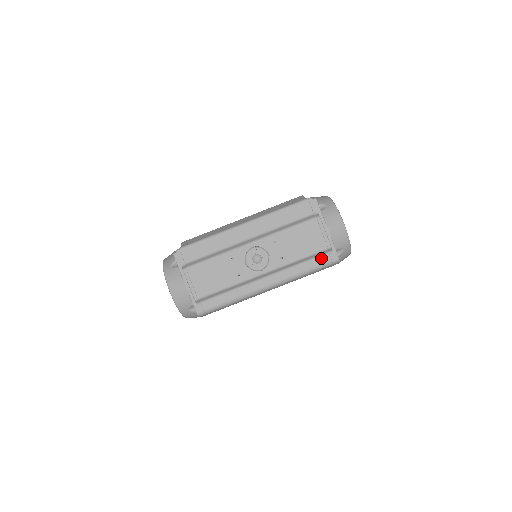
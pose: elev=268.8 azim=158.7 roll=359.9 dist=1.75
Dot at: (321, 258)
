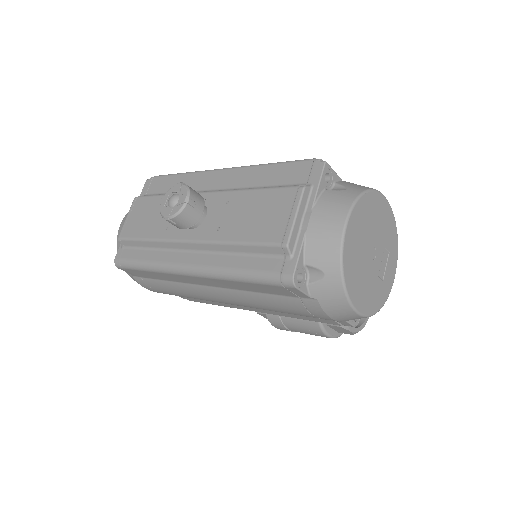
Dot at: (269, 261)
